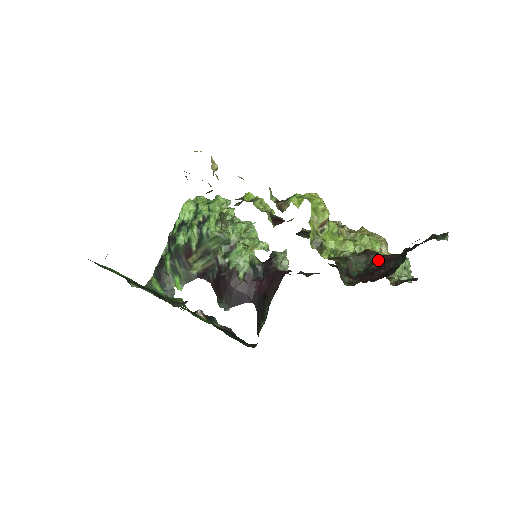
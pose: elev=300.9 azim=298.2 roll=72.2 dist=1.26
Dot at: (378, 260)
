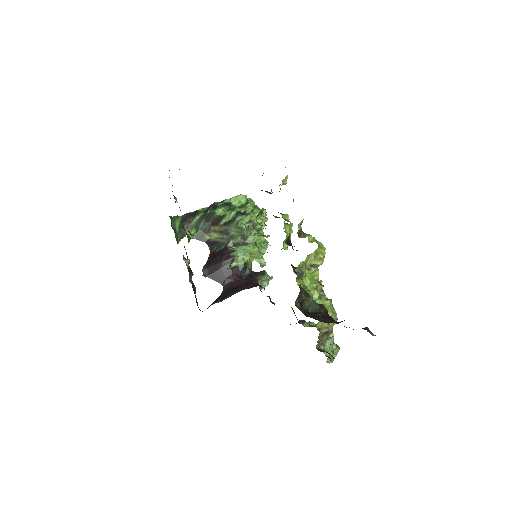
Dot at: (324, 314)
